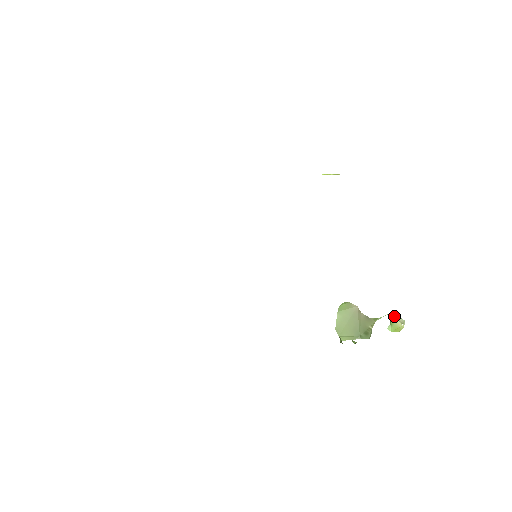
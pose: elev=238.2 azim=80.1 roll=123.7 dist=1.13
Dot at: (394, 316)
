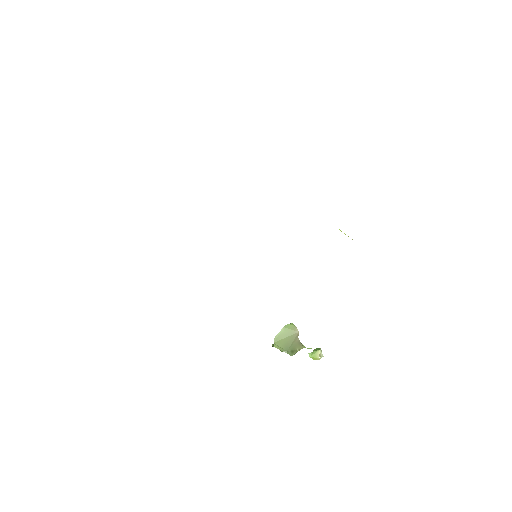
Dot at: (319, 348)
